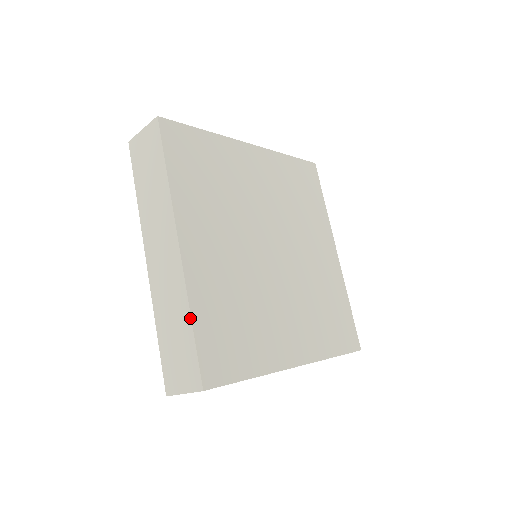
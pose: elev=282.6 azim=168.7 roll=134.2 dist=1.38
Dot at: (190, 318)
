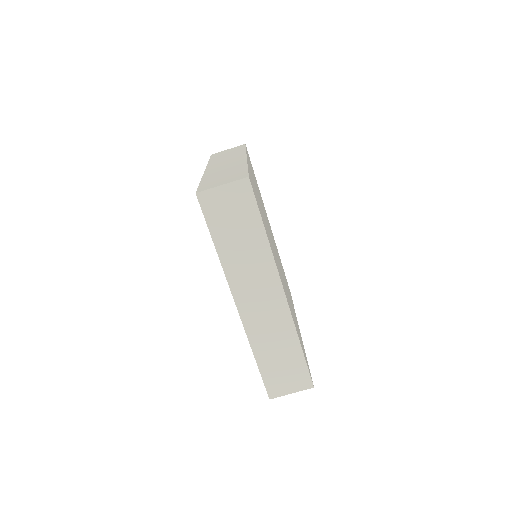
Dot at: (300, 344)
